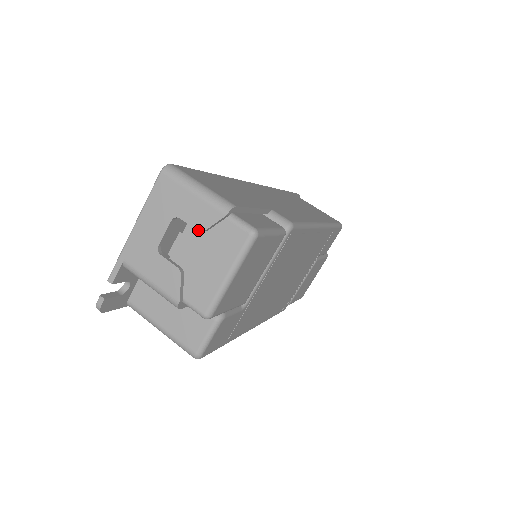
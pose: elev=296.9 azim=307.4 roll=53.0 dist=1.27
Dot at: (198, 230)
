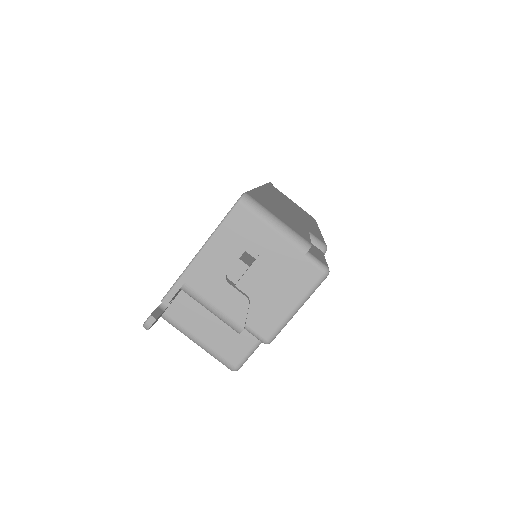
Dot at: (273, 264)
